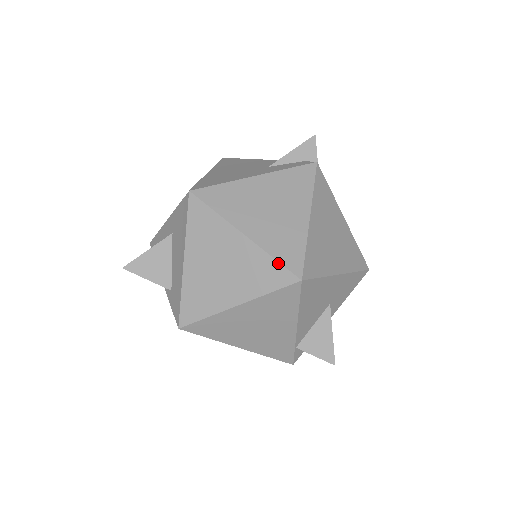
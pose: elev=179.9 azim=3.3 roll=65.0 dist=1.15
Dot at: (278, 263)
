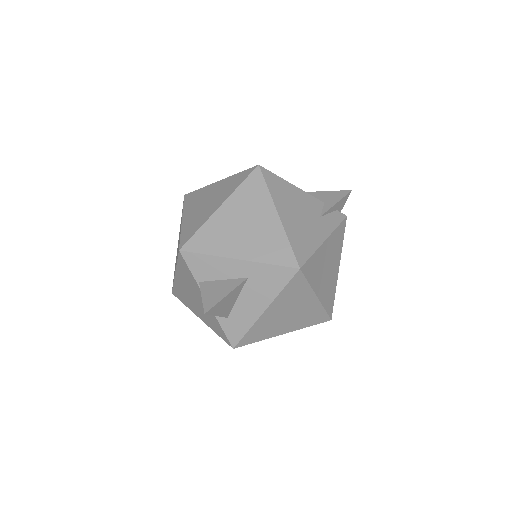
Dot at: (326, 312)
